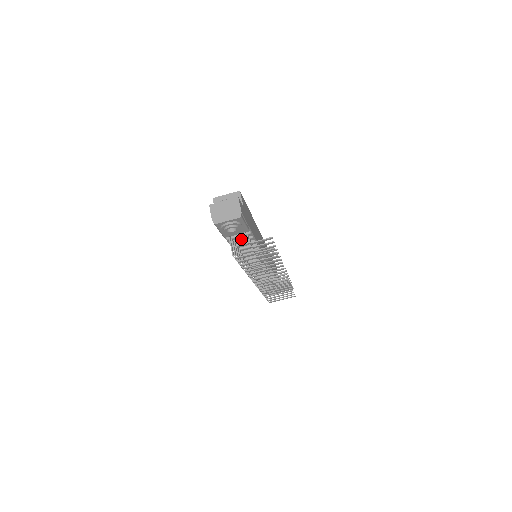
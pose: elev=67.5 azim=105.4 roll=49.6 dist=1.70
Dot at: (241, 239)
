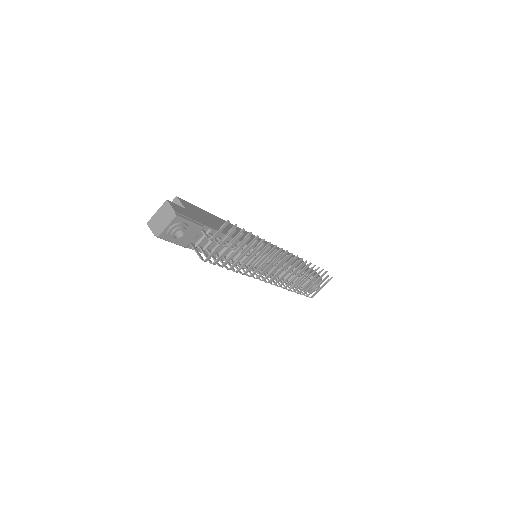
Dot at: (209, 242)
